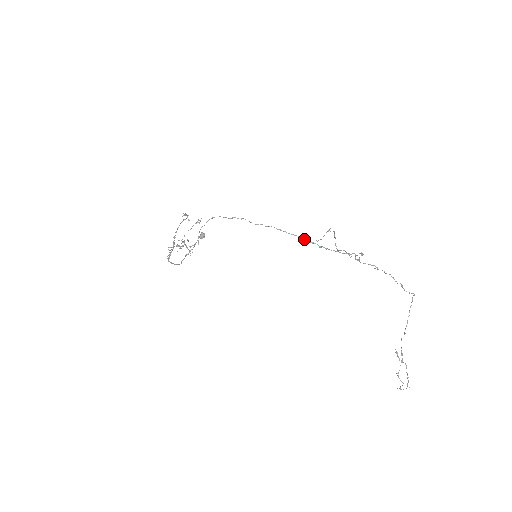
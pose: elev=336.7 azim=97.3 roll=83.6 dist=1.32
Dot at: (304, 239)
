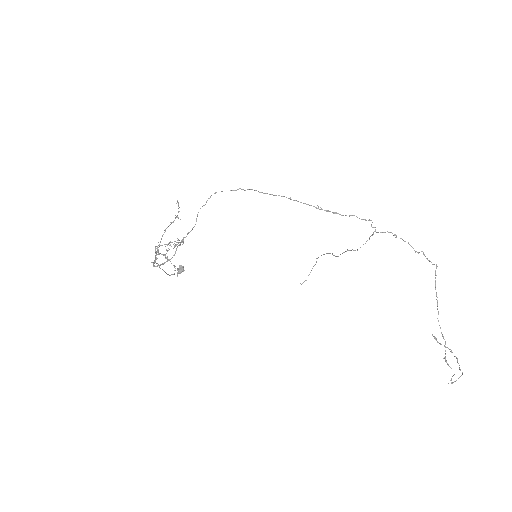
Dot at: (317, 208)
